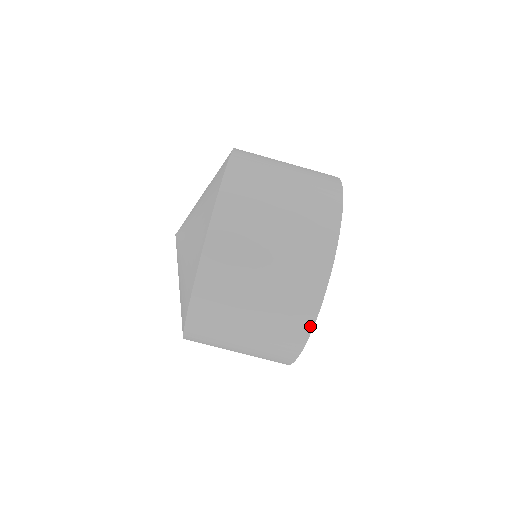
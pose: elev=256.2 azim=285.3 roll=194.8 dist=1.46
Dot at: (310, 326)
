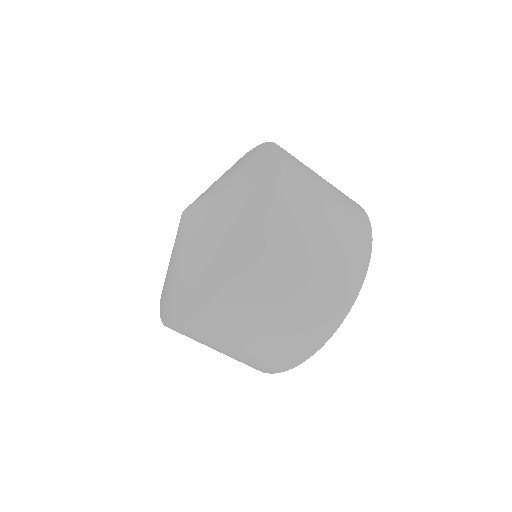
Dot at: (352, 299)
